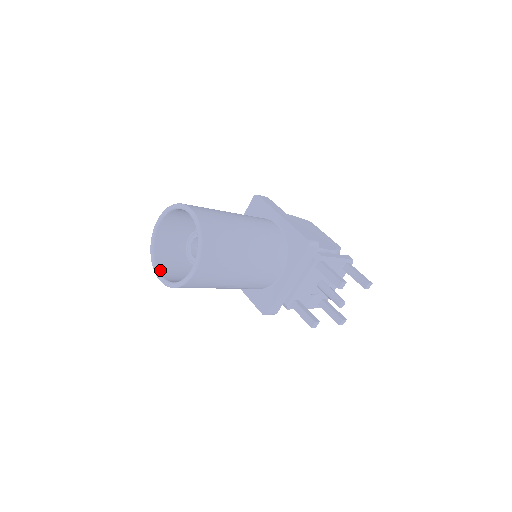
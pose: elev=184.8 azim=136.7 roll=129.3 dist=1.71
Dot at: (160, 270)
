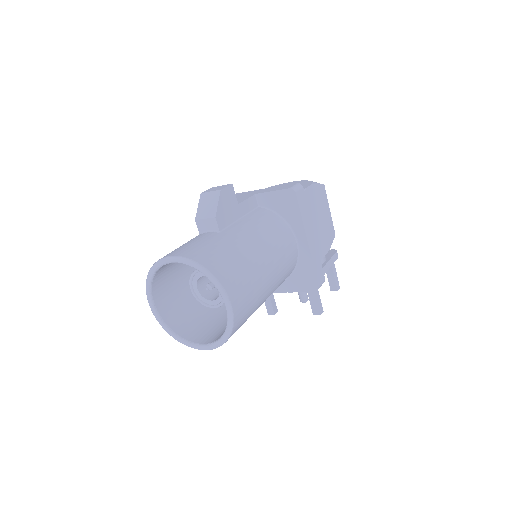
Dot at: (154, 297)
